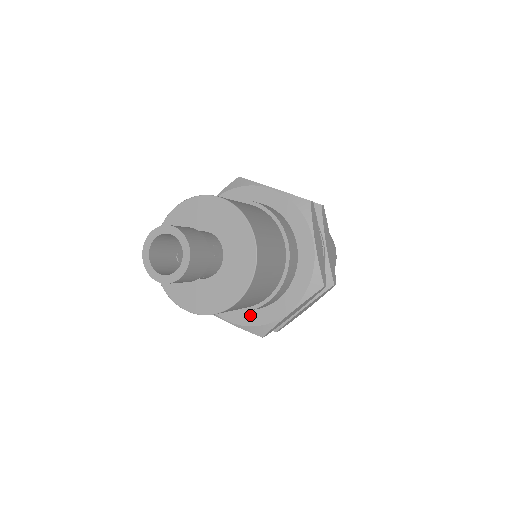
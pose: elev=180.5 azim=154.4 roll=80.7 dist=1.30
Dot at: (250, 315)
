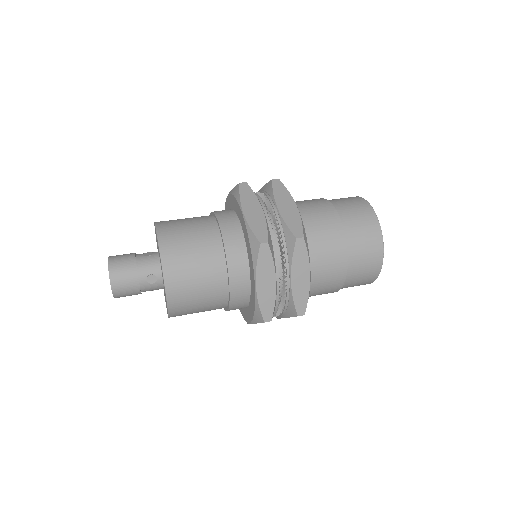
Dot at: occluded
